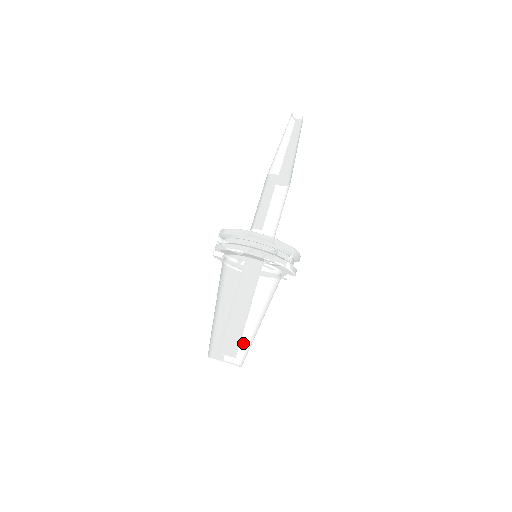
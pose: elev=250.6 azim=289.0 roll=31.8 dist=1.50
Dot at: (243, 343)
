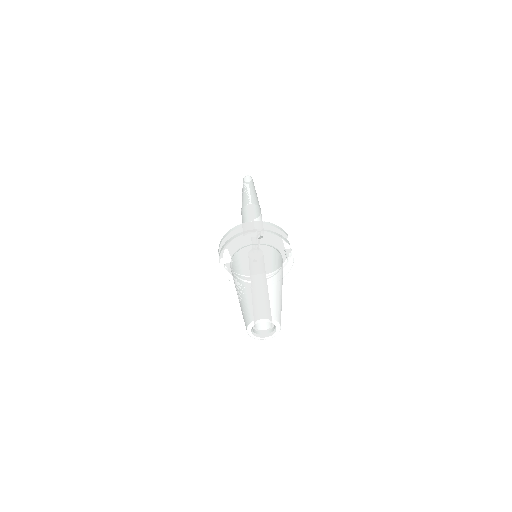
Dot at: (267, 301)
